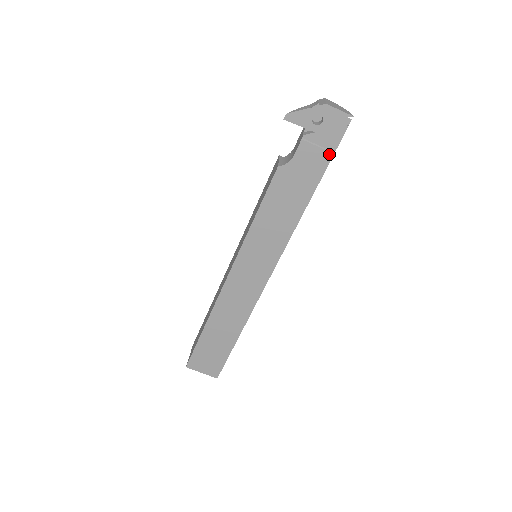
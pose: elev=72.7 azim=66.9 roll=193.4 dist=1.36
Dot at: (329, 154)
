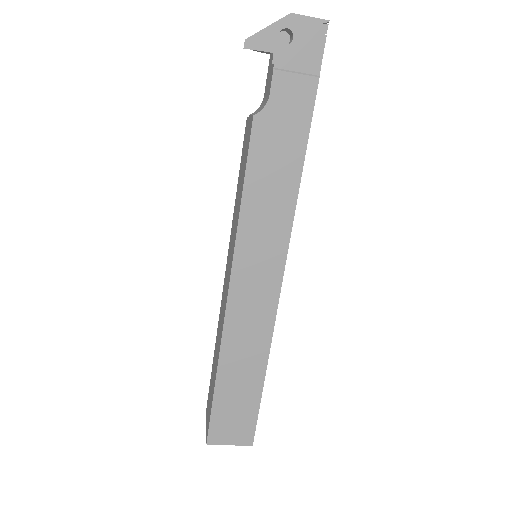
Dot at: (313, 80)
